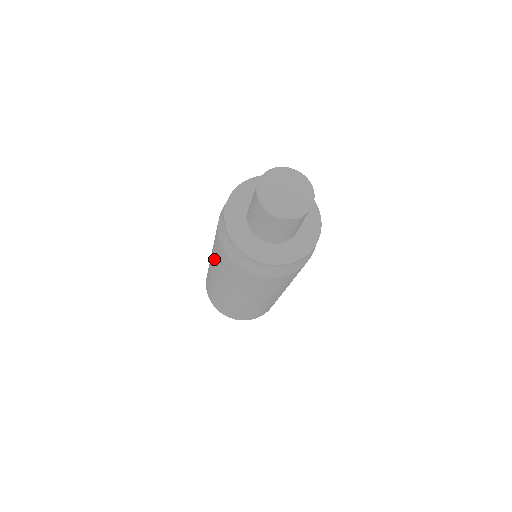
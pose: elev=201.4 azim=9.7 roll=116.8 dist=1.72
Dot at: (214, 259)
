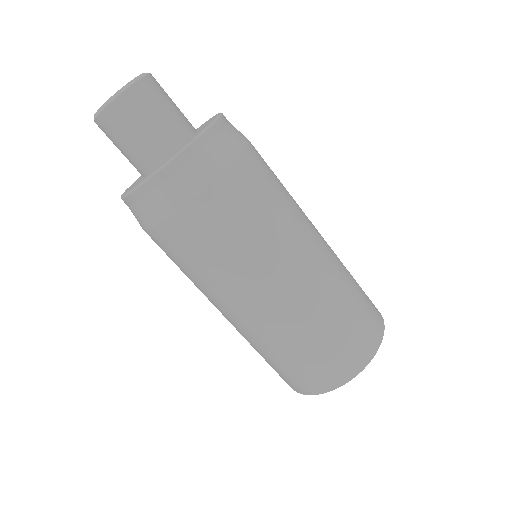
Dot at: (200, 288)
